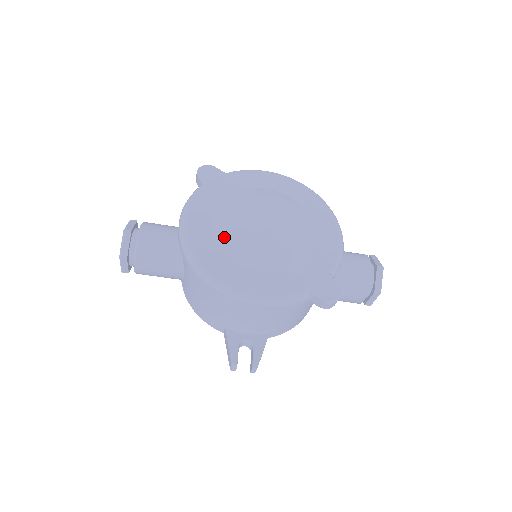
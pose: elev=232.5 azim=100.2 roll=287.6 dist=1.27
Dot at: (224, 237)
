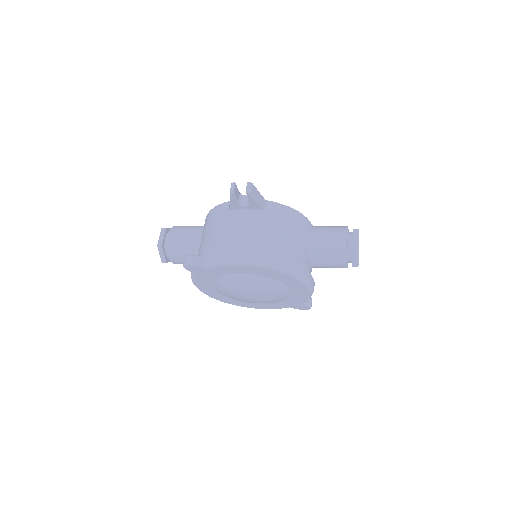
Dot at: occluded
